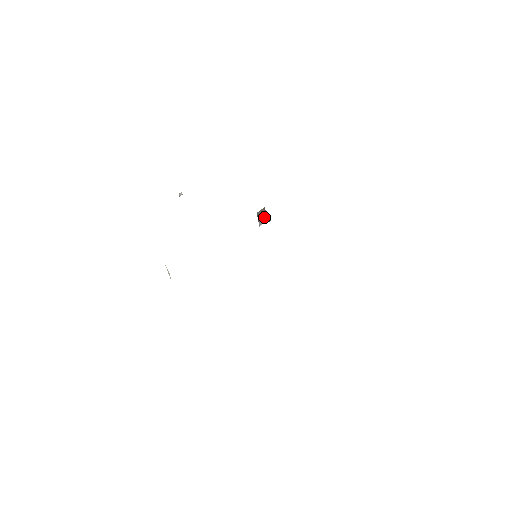
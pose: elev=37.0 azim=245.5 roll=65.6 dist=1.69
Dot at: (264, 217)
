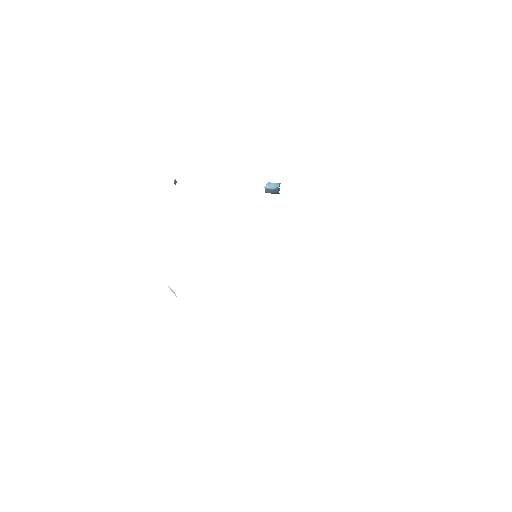
Dot at: occluded
